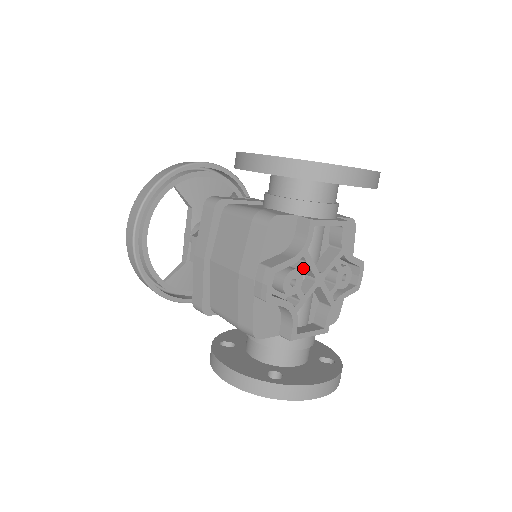
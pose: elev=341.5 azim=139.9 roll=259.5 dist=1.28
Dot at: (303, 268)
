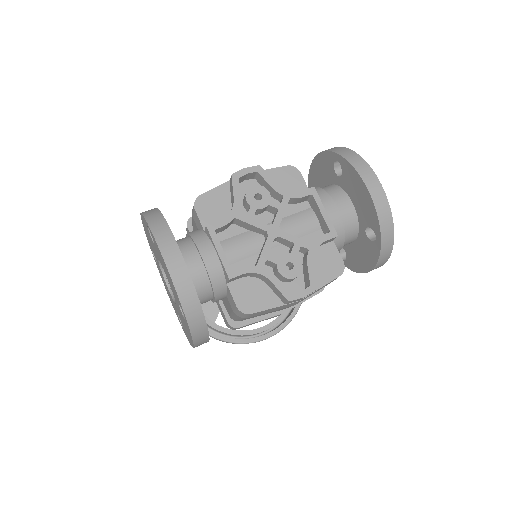
Dot at: (274, 202)
